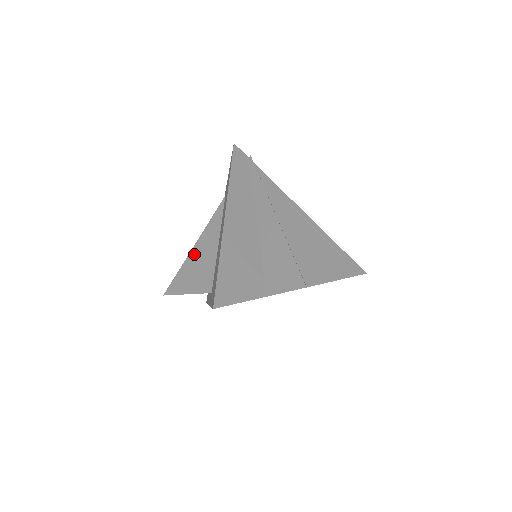
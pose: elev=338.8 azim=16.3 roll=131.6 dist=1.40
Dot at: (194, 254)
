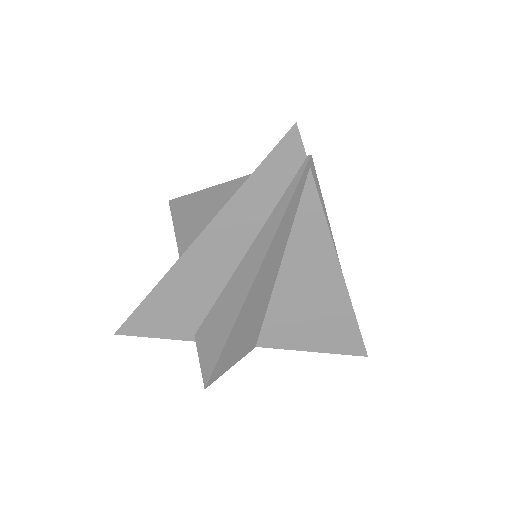
Dot at: (201, 199)
